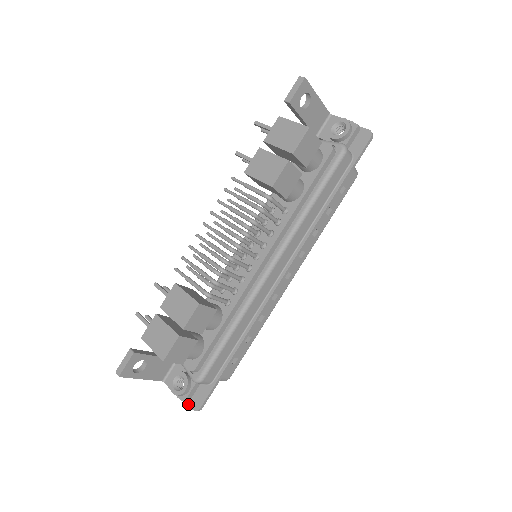
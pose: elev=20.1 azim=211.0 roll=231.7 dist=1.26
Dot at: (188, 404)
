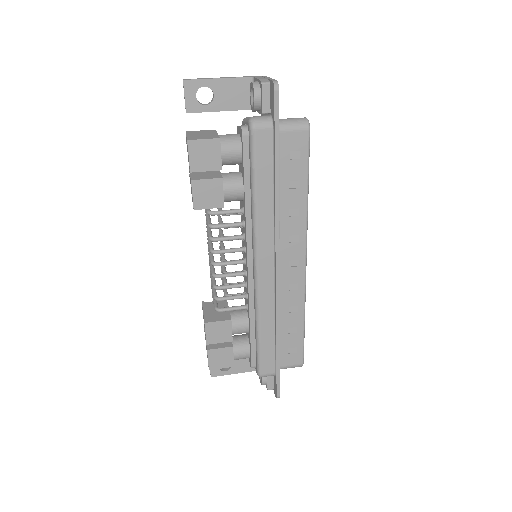
Dot at: occluded
